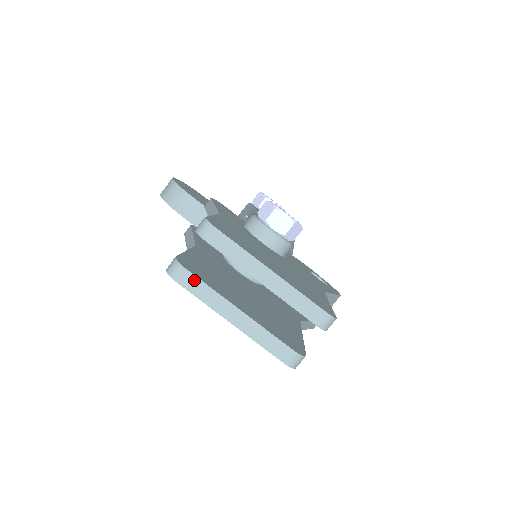
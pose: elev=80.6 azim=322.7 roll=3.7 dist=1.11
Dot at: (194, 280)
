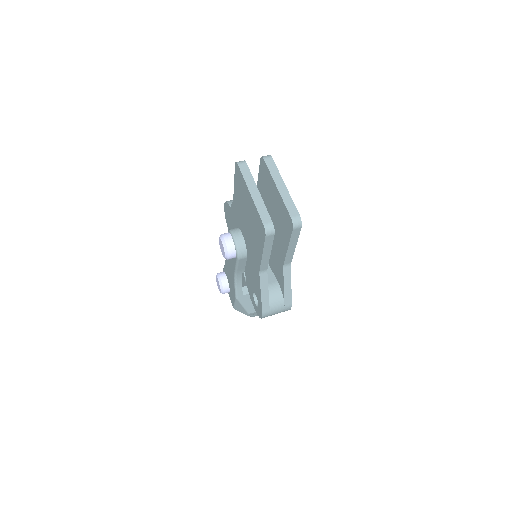
Dot at: (247, 169)
